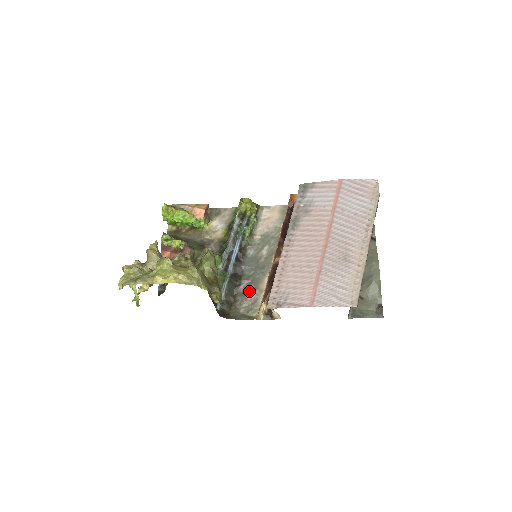
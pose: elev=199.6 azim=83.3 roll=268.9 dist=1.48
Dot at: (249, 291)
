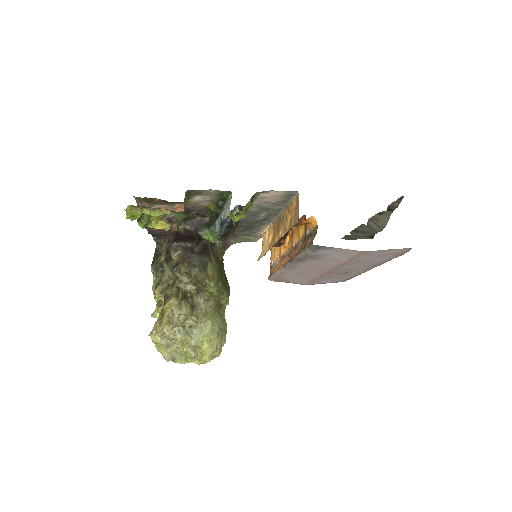
Dot at: (246, 230)
